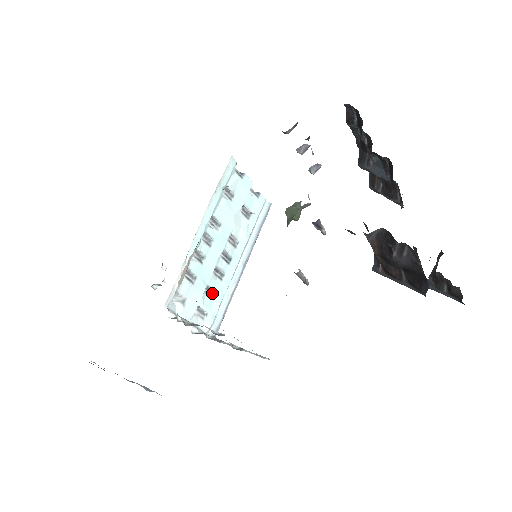
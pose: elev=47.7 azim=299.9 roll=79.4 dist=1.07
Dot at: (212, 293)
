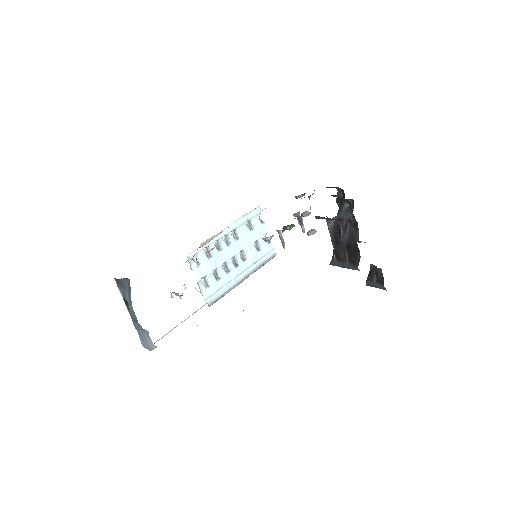
Dot at: (218, 277)
